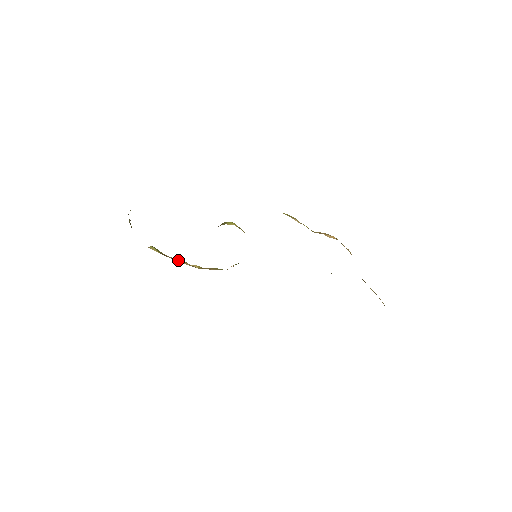
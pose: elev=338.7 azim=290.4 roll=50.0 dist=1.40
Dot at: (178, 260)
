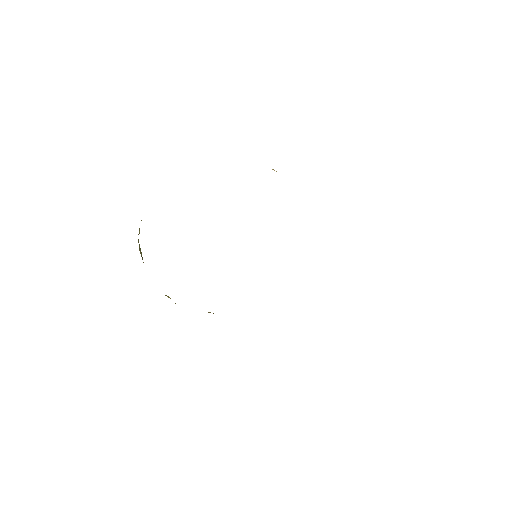
Dot at: occluded
